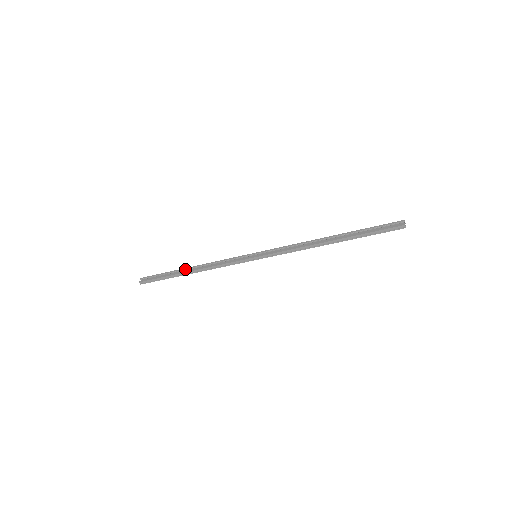
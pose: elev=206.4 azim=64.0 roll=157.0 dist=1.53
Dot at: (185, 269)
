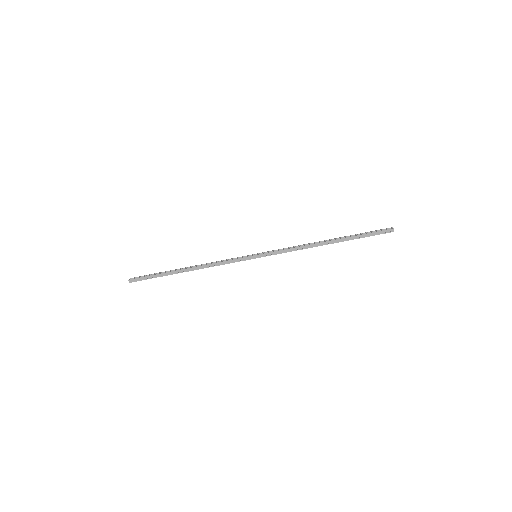
Dot at: (181, 268)
